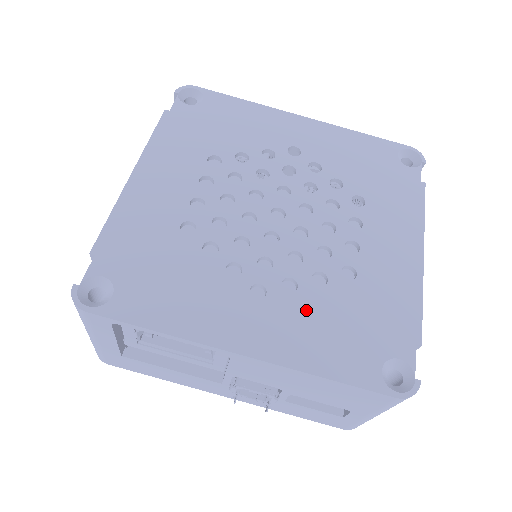
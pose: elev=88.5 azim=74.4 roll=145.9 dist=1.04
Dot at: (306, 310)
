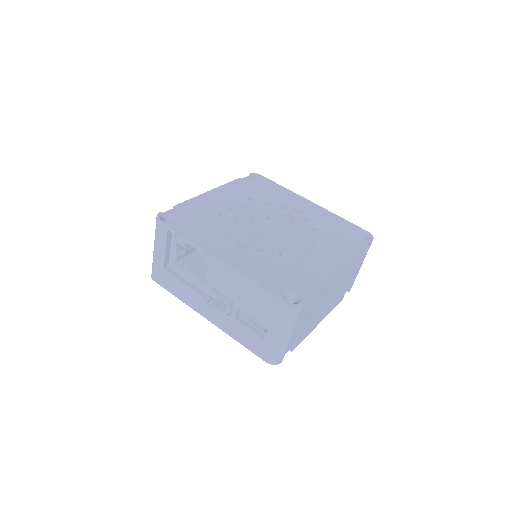
Dot at: (261, 259)
